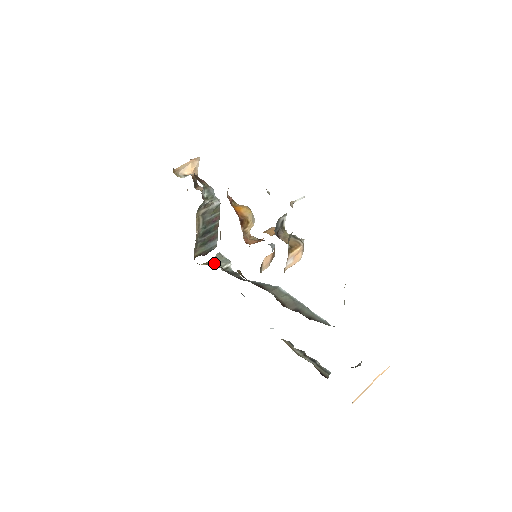
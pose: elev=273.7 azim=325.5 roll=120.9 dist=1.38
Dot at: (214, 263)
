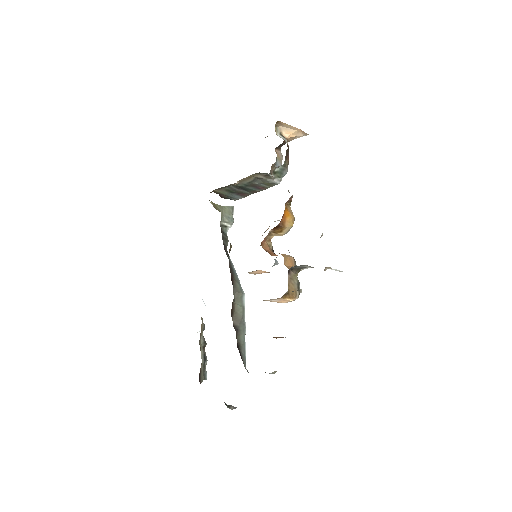
Dot at: (221, 212)
